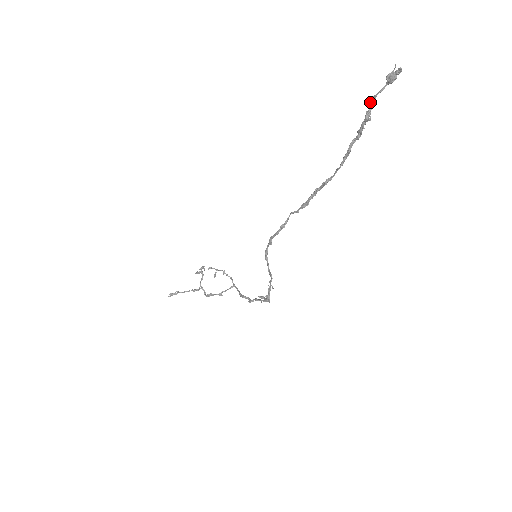
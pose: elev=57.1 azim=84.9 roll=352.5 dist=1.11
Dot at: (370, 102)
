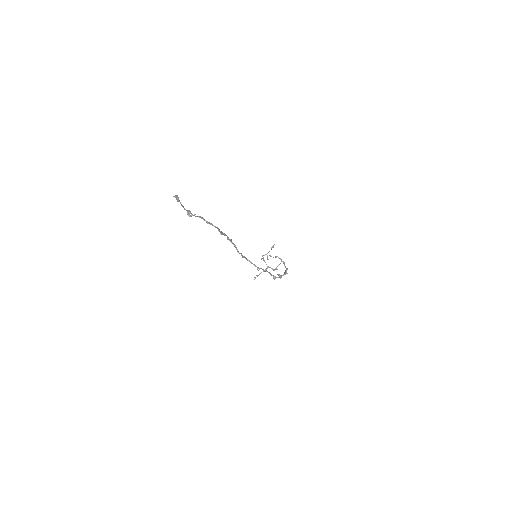
Dot at: (184, 209)
